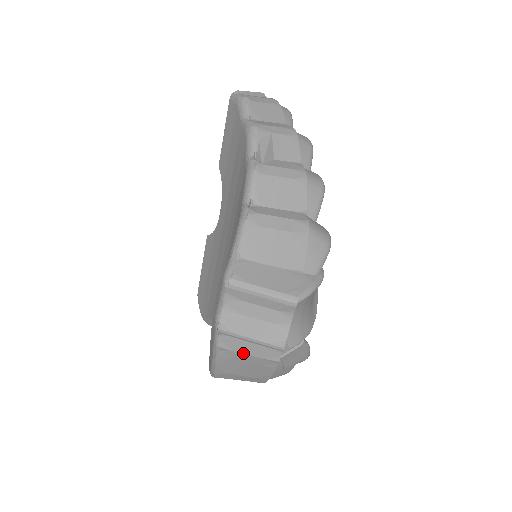
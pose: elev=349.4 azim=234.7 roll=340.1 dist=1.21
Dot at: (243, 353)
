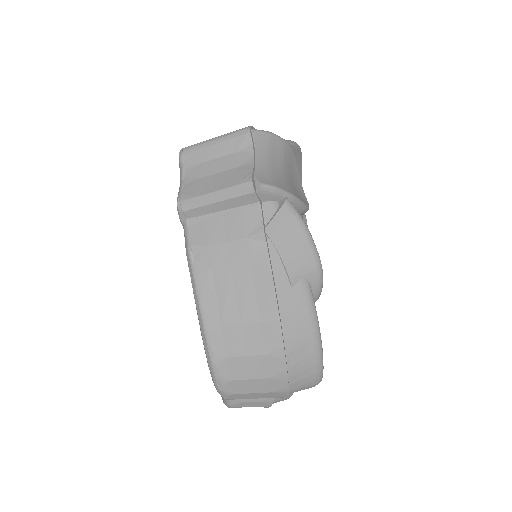
Dot at: (219, 242)
